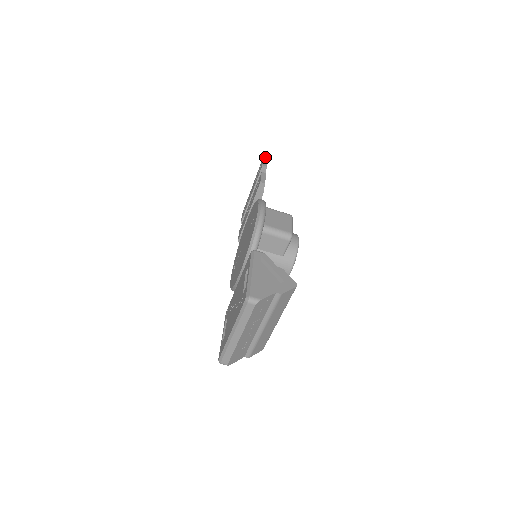
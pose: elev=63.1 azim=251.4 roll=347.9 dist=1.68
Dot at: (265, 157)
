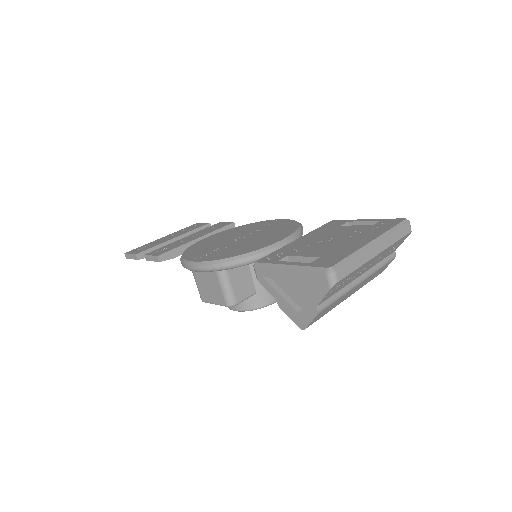
Dot at: occluded
